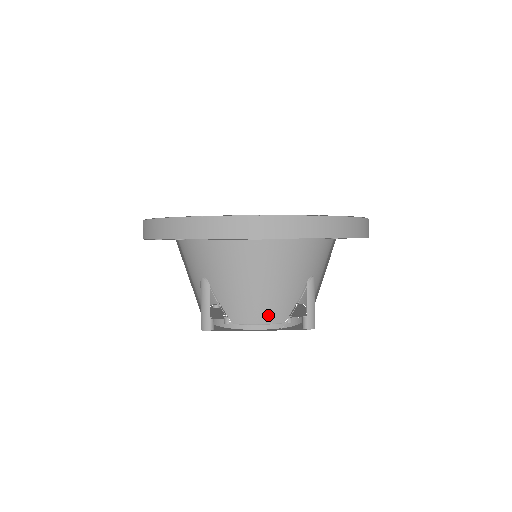
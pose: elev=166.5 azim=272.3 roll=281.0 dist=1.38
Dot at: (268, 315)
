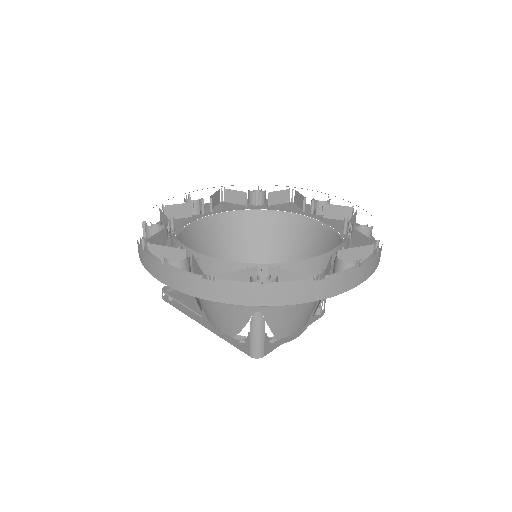
Dot at: (306, 321)
